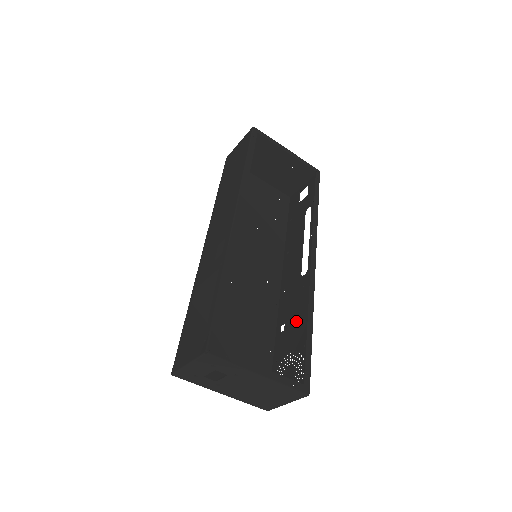
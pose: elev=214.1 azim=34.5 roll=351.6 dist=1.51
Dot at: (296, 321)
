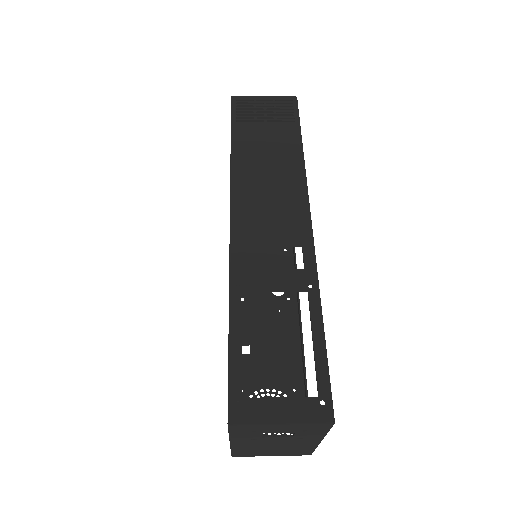
Dot at: (274, 351)
